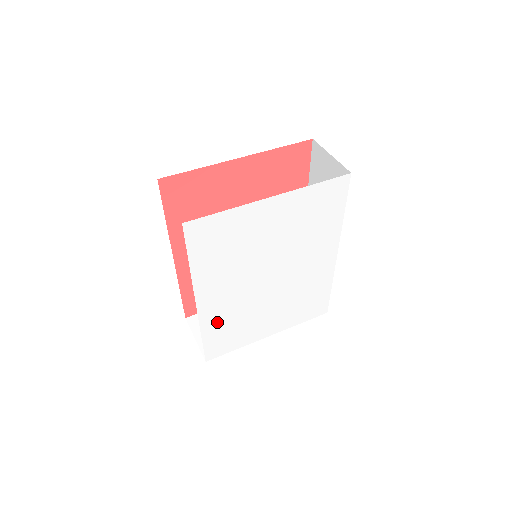
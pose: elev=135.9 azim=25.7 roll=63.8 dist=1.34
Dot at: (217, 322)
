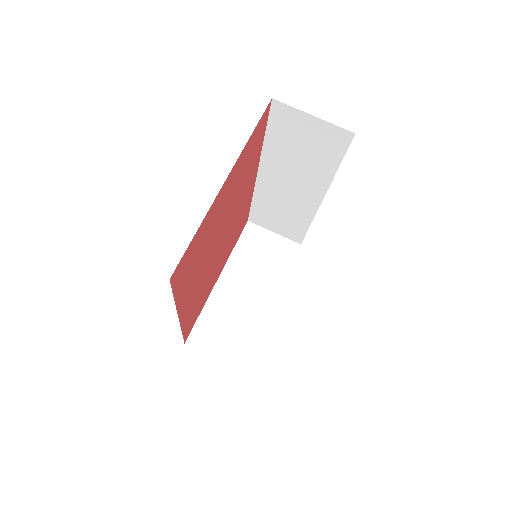
Dot at: occluded
